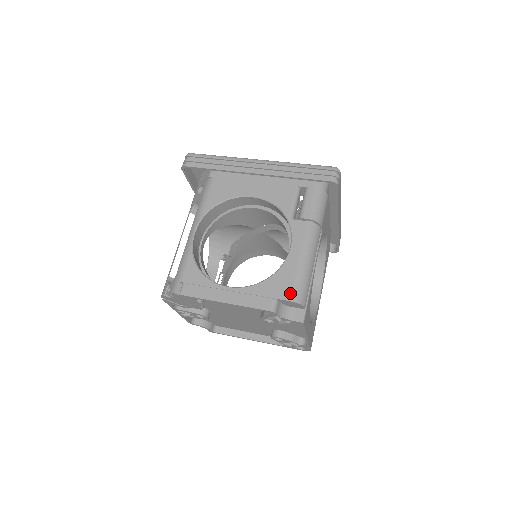
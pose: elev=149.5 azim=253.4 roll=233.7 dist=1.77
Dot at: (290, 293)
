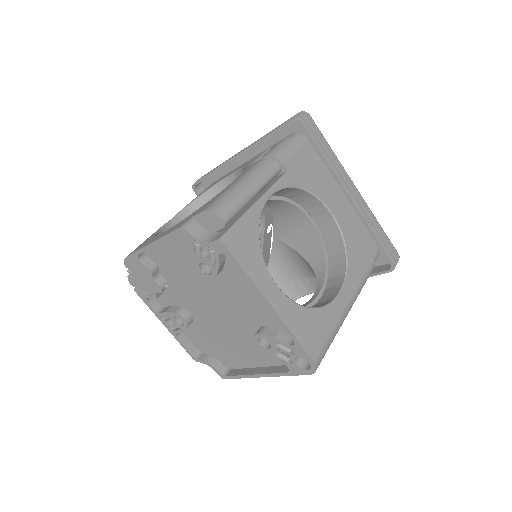
Dot at: (207, 207)
